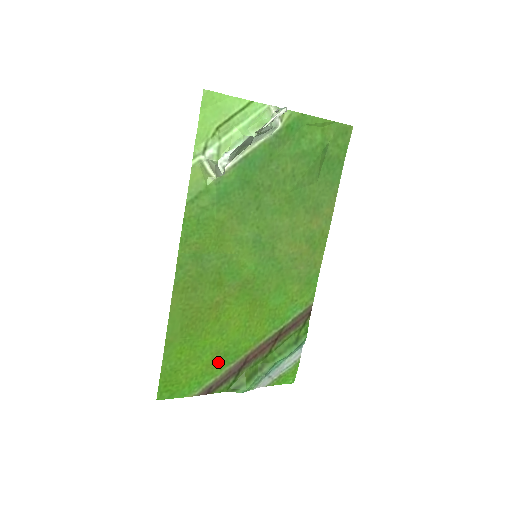
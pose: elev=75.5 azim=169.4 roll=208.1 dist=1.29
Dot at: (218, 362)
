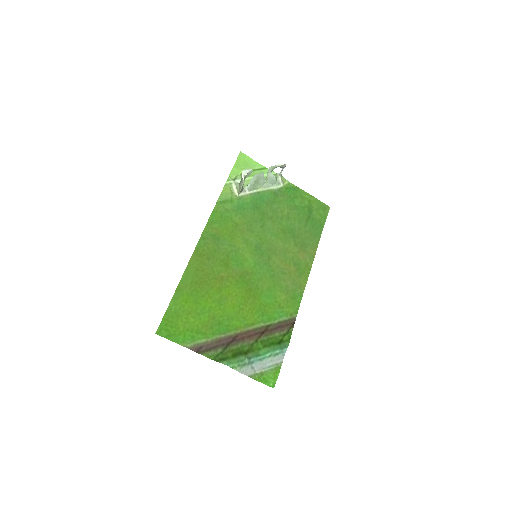
Dot at: (212, 327)
